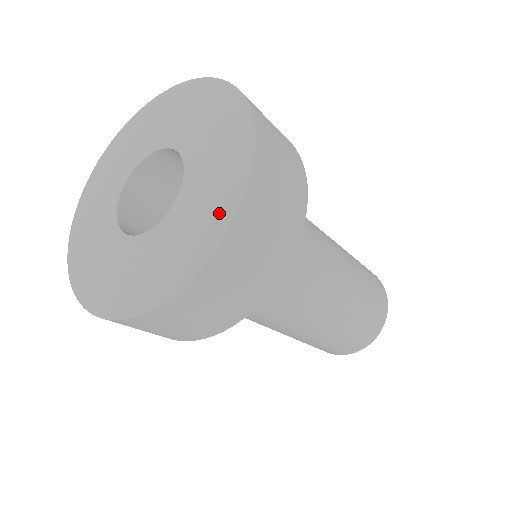
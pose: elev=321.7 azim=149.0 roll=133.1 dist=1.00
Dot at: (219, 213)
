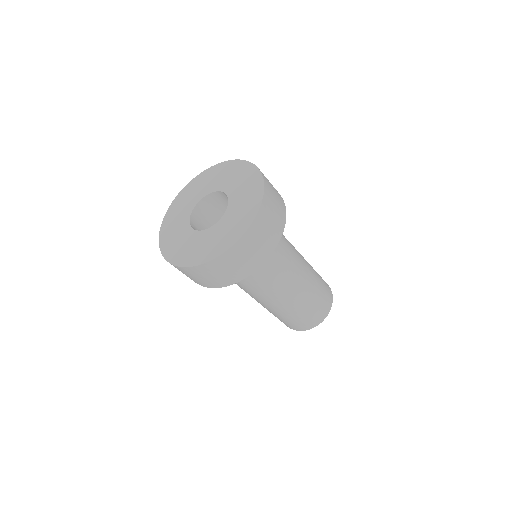
Dot at: (217, 248)
